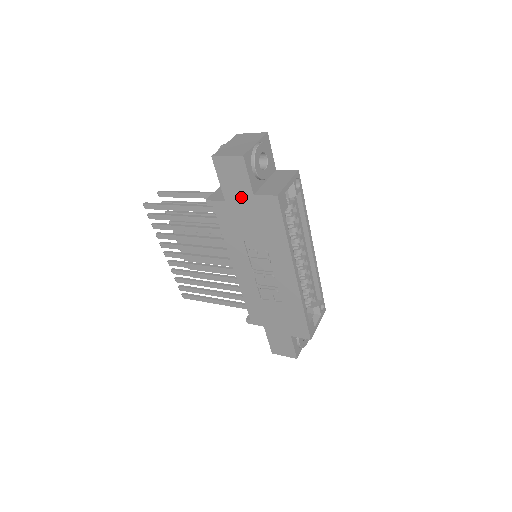
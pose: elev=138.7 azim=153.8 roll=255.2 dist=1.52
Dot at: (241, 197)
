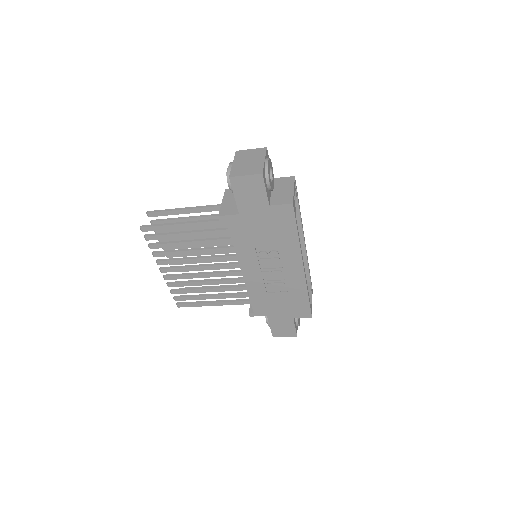
Dot at: (256, 209)
